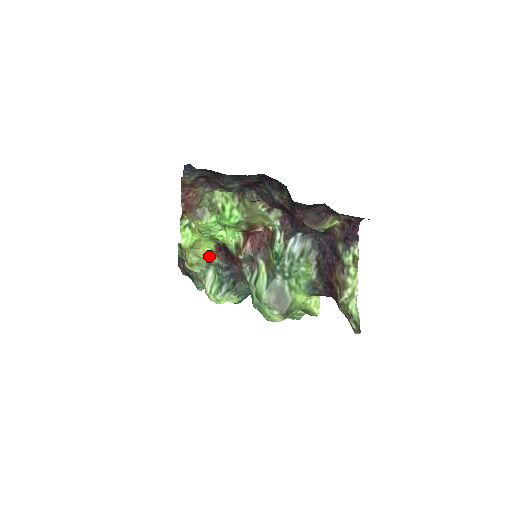
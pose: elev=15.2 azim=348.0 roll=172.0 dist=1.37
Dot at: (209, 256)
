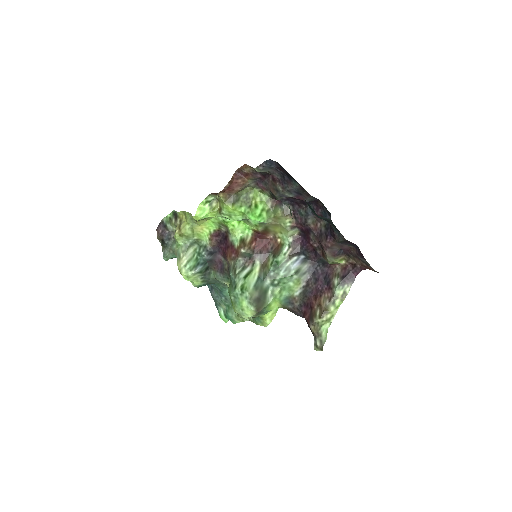
Dot at: (201, 236)
